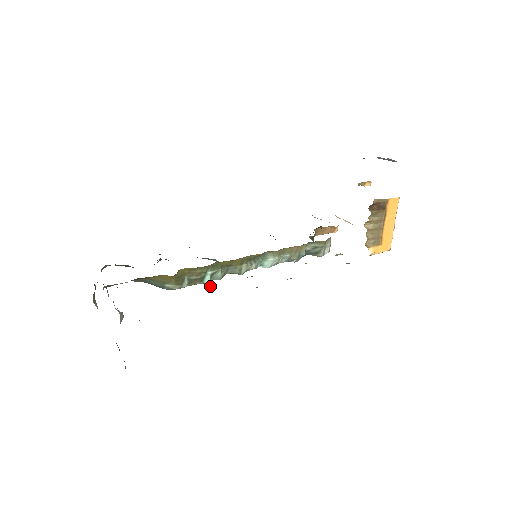
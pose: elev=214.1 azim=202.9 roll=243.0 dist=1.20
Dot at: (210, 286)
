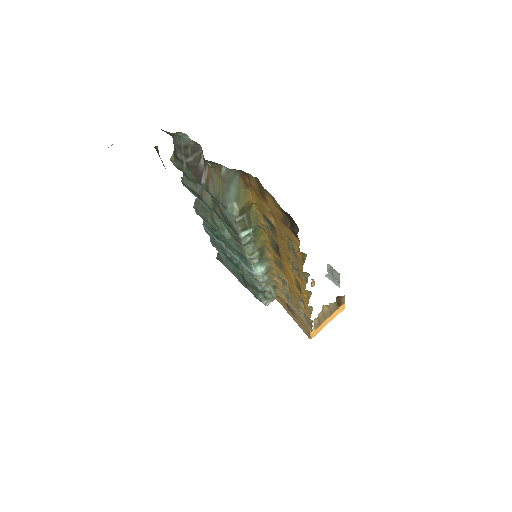
Dot at: occluded
